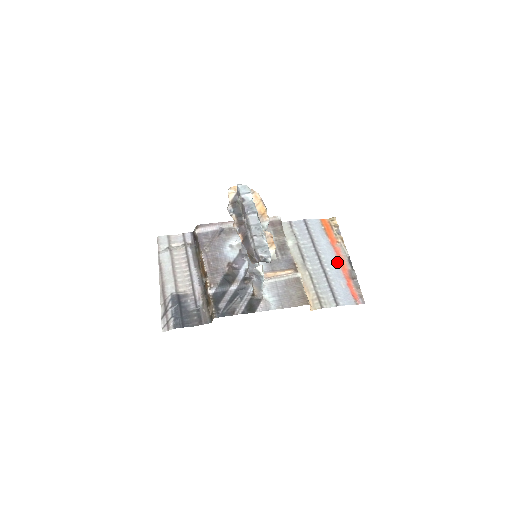
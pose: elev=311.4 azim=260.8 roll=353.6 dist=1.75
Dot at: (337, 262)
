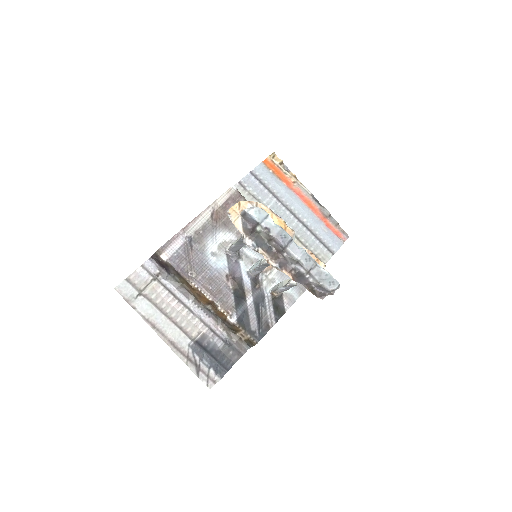
Dot at: (306, 206)
